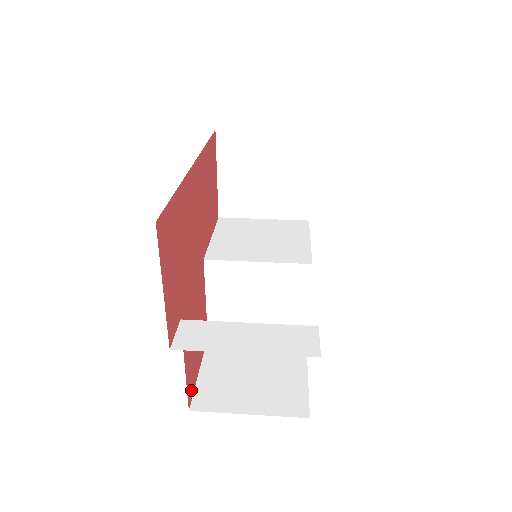
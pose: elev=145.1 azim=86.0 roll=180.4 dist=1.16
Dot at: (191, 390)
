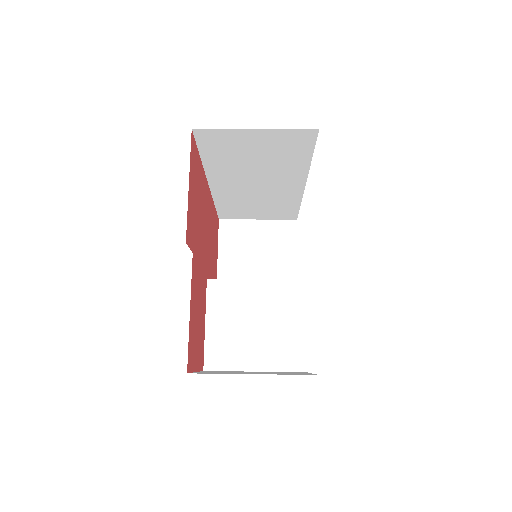
Dot at: (190, 361)
